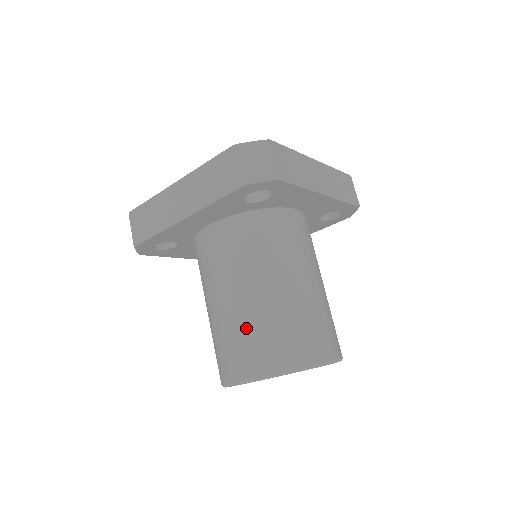
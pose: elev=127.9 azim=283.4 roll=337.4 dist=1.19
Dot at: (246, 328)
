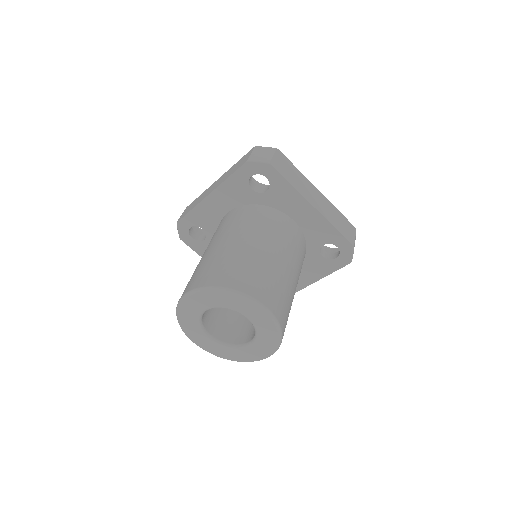
Dot at: (210, 261)
